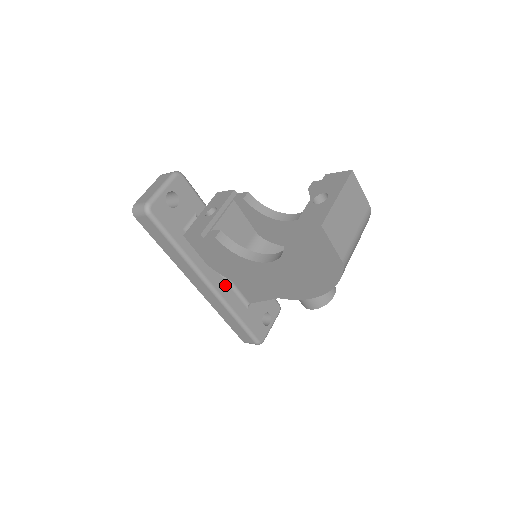
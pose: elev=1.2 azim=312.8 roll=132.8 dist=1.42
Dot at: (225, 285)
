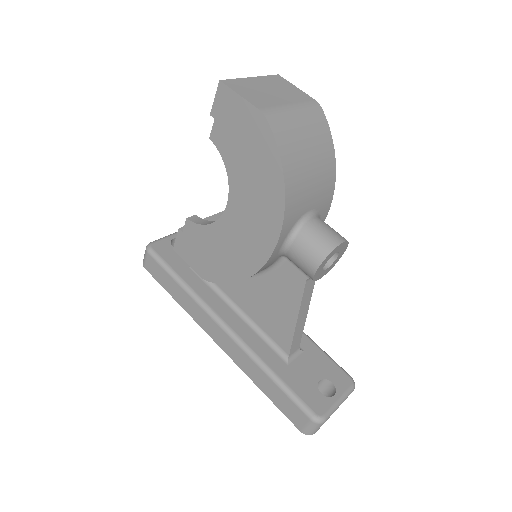
Dot at: (248, 329)
